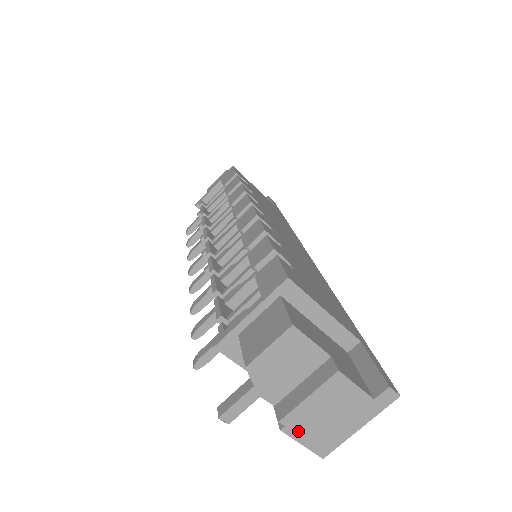
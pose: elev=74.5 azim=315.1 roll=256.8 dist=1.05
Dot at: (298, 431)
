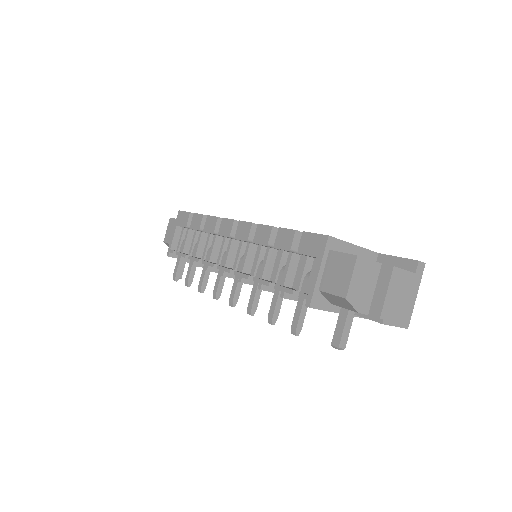
Dot at: (390, 319)
